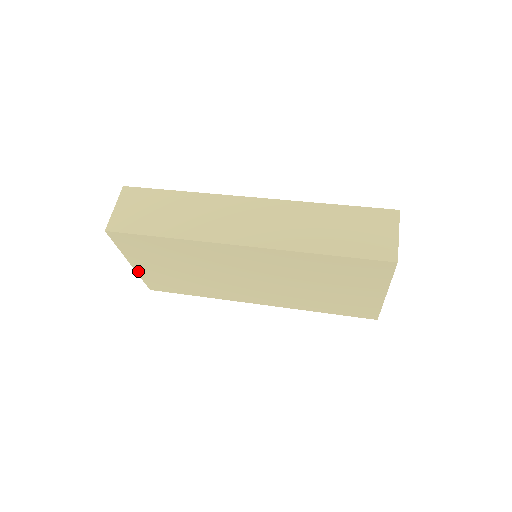
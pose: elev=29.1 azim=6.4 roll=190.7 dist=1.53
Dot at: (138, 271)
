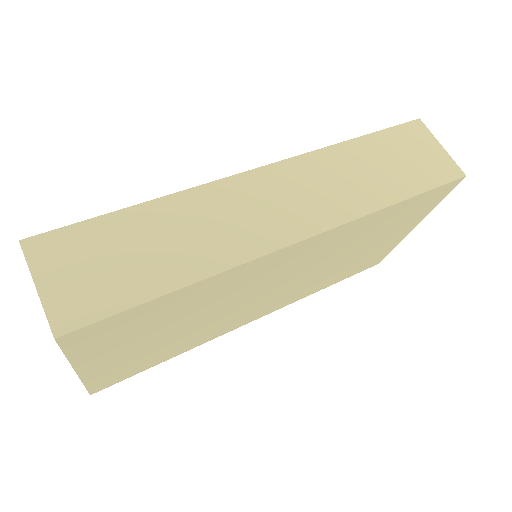
Dot at: (85, 377)
